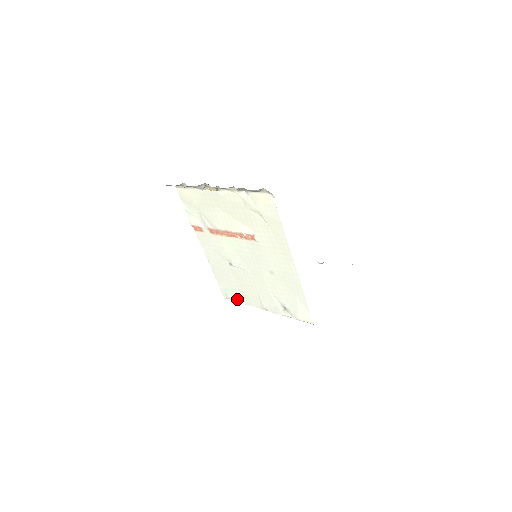
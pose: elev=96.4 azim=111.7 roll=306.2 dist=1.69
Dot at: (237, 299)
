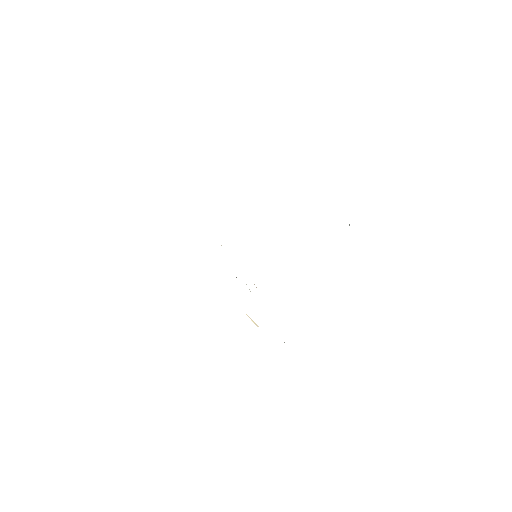
Dot at: occluded
